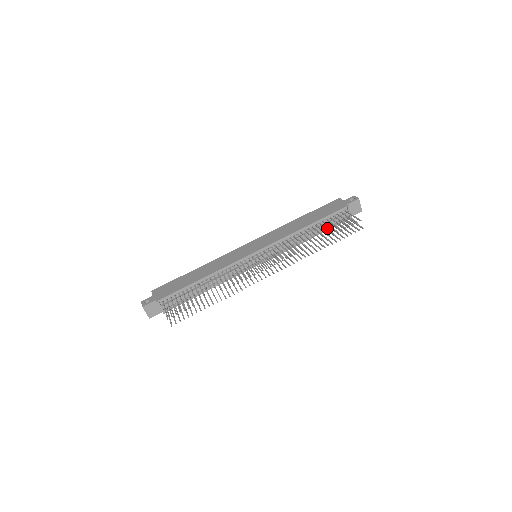
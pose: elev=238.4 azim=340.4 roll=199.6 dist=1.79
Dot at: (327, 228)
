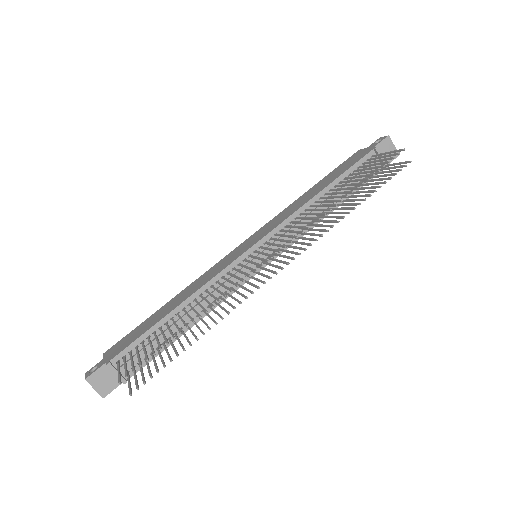
Dot at: occluded
